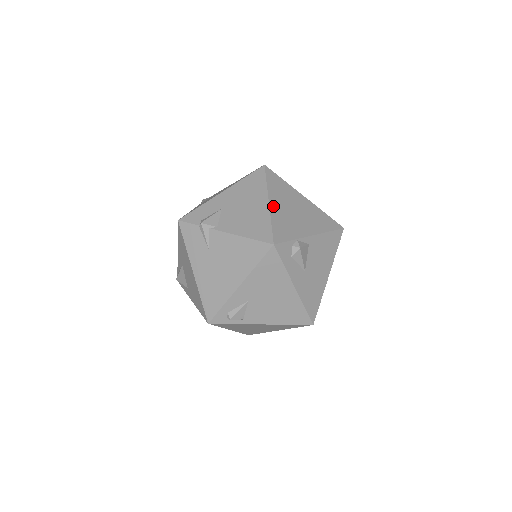
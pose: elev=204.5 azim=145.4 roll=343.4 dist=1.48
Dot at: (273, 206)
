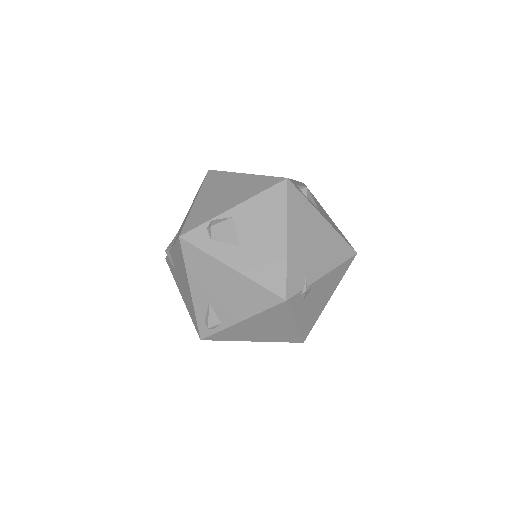
Dot at: (198, 202)
